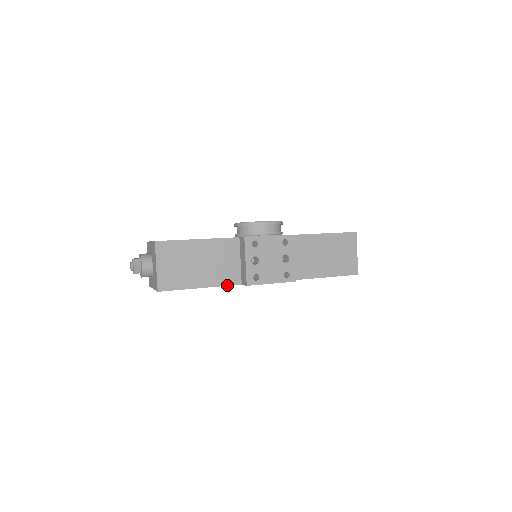
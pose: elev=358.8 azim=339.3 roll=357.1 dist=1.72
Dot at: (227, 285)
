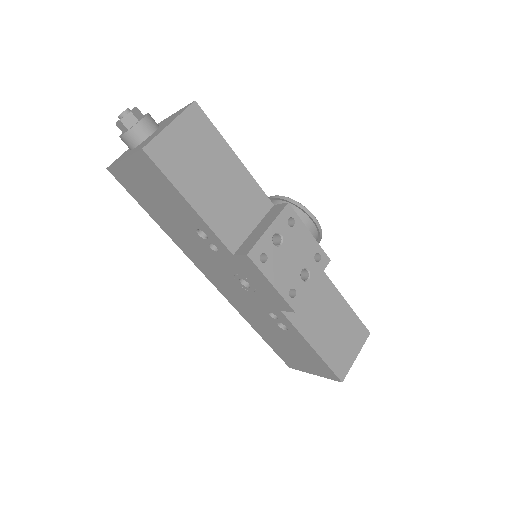
Dot at: (219, 237)
